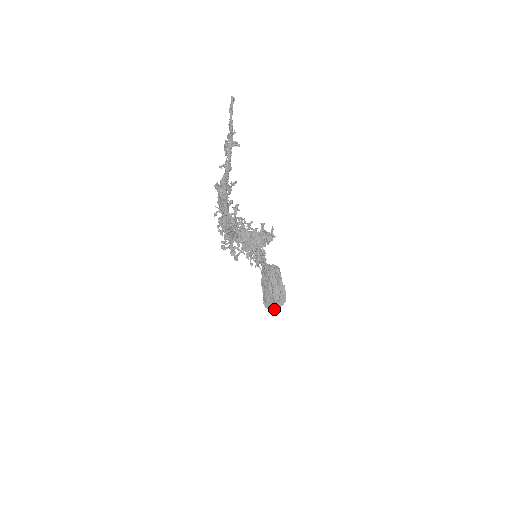
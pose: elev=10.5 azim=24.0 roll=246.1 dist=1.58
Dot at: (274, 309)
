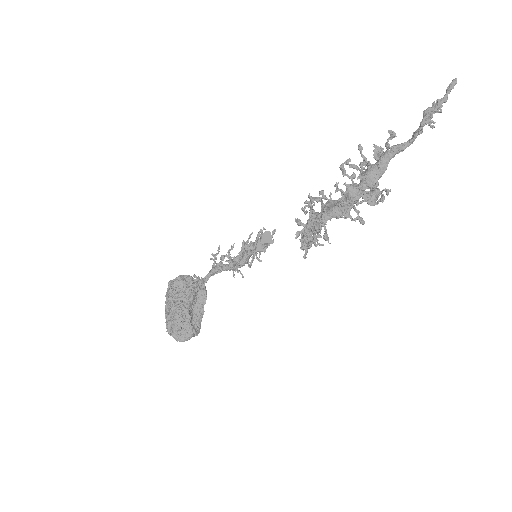
Dot at: (189, 336)
